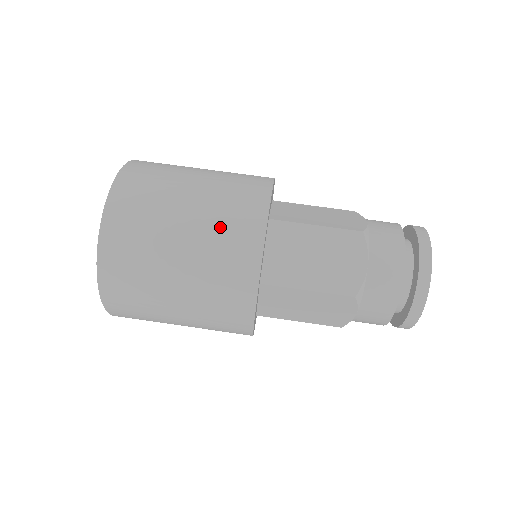
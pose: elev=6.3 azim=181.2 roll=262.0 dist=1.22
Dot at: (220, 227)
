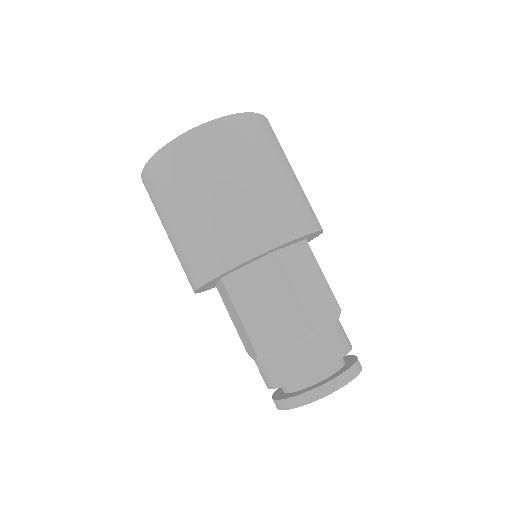
Dot at: (229, 225)
